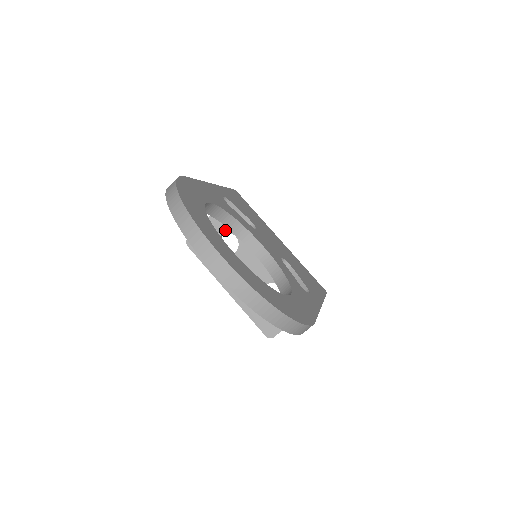
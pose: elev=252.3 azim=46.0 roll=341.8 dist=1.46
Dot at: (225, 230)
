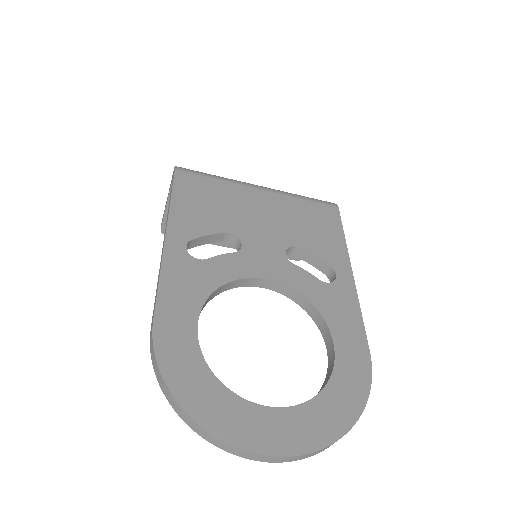
Dot at: occluded
